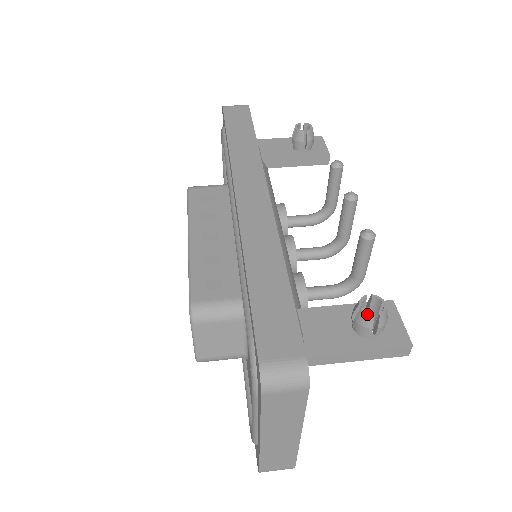
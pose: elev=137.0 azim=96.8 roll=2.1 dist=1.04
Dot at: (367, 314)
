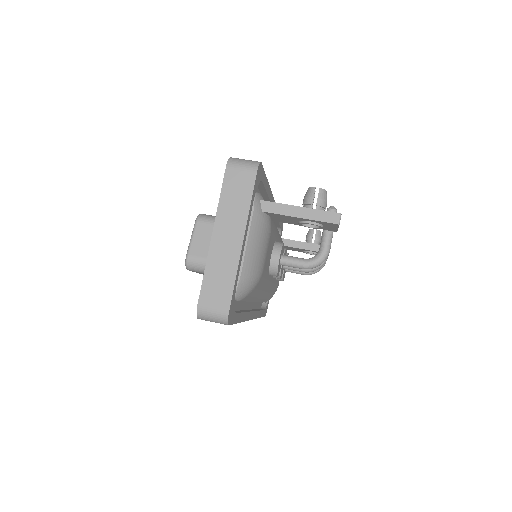
Dot at: (311, 187)
